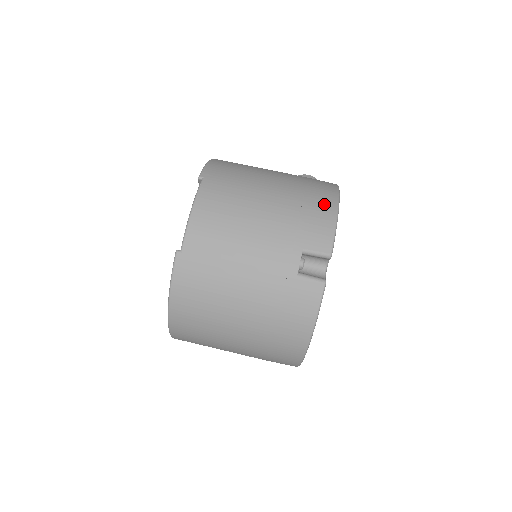
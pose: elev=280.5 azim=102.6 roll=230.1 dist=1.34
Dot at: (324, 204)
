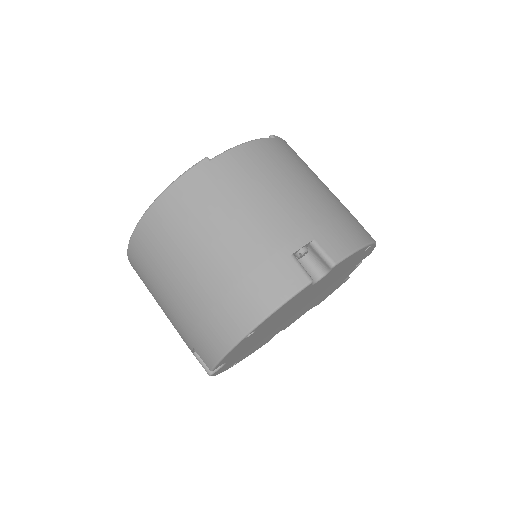
Dot at: (358, 231)
